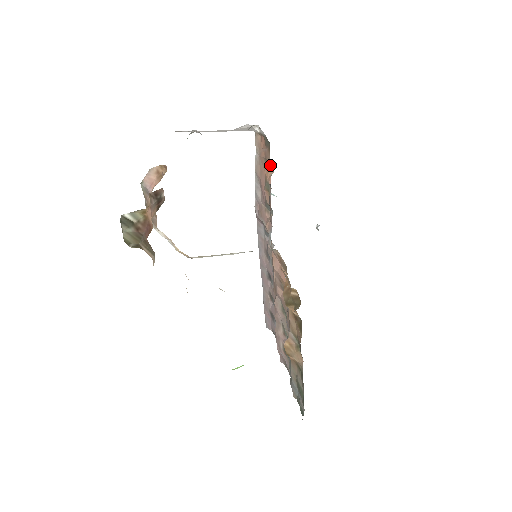
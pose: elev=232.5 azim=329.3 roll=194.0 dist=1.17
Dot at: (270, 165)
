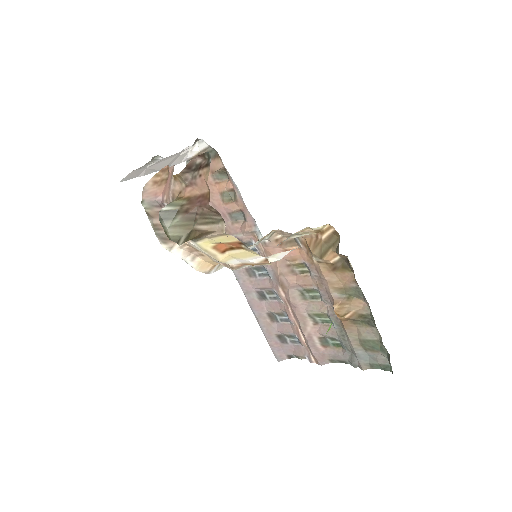
Dot at: (221, 174)
